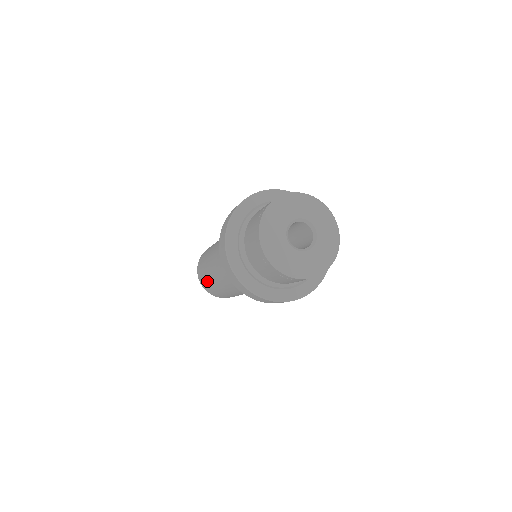
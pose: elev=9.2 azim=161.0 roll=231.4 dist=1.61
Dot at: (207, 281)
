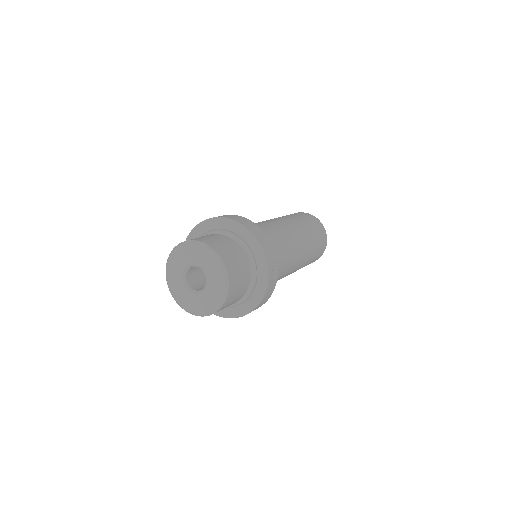
Dot at: occluded
